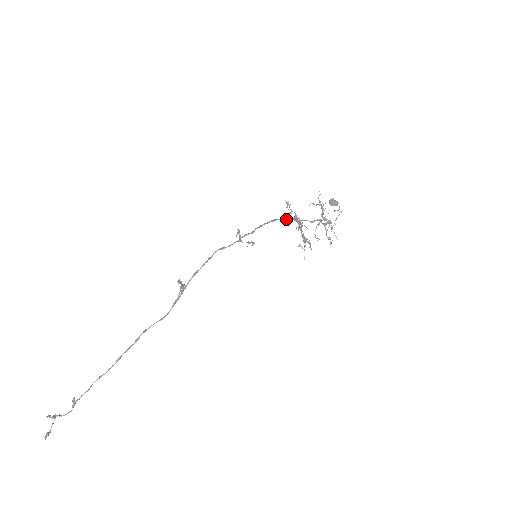
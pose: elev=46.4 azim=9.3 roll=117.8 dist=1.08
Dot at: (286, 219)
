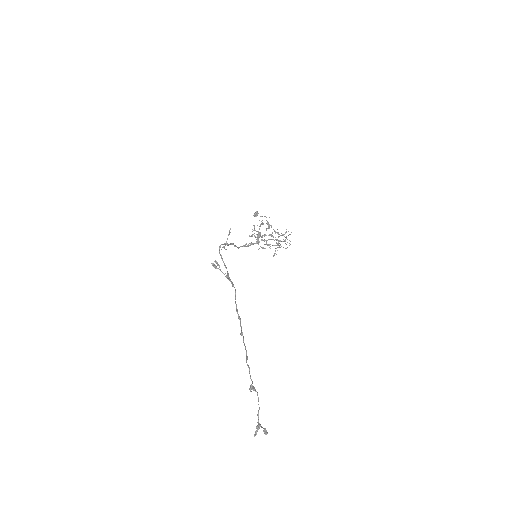
Dot at: (251, 244)
